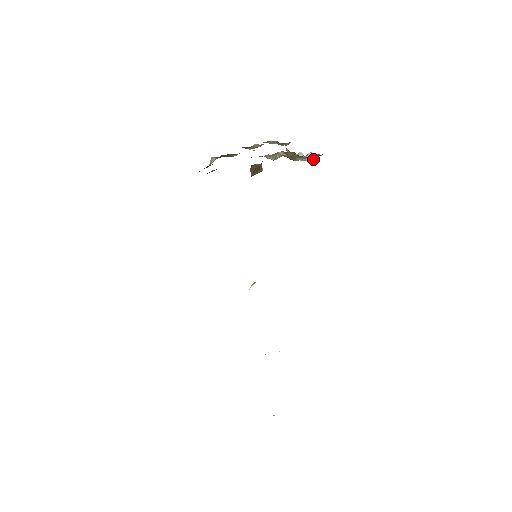
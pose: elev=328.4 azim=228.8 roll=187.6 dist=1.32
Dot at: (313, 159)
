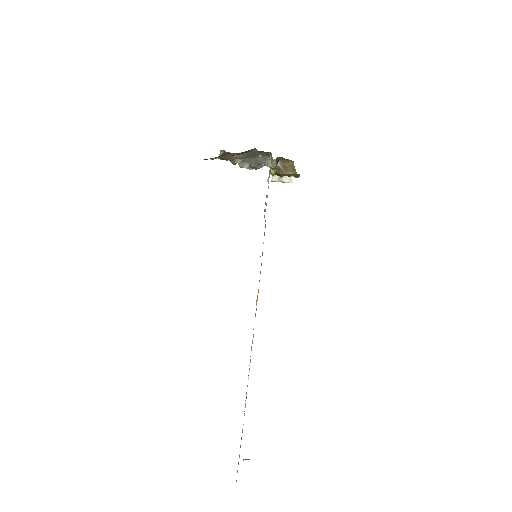
Dot at: (289, 180)
